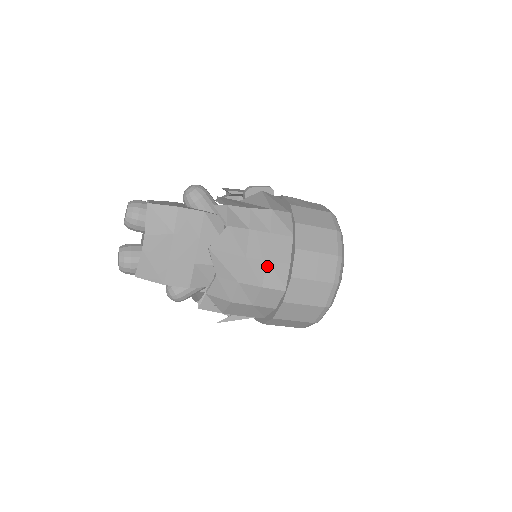
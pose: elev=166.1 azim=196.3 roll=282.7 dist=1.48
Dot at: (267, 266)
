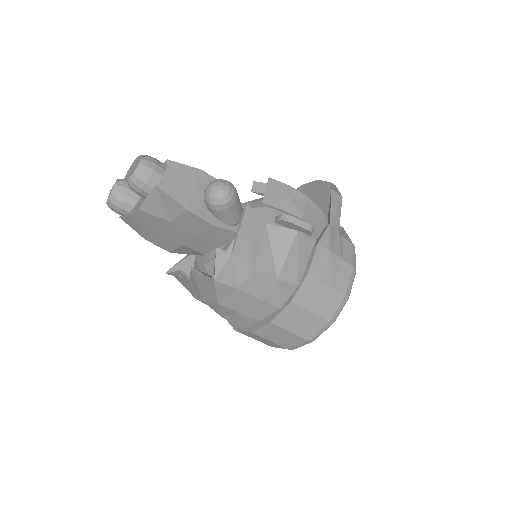
Dot at: (236, 314)
